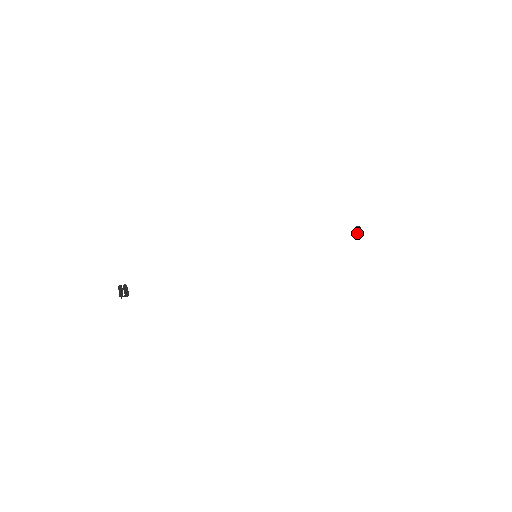
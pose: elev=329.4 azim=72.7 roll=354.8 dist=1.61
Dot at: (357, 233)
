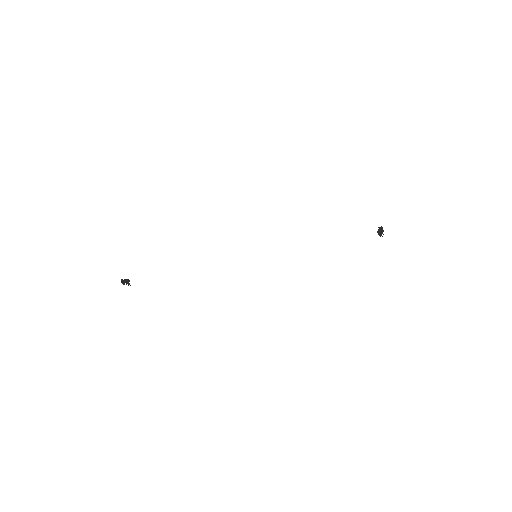
Dot at: occluded
